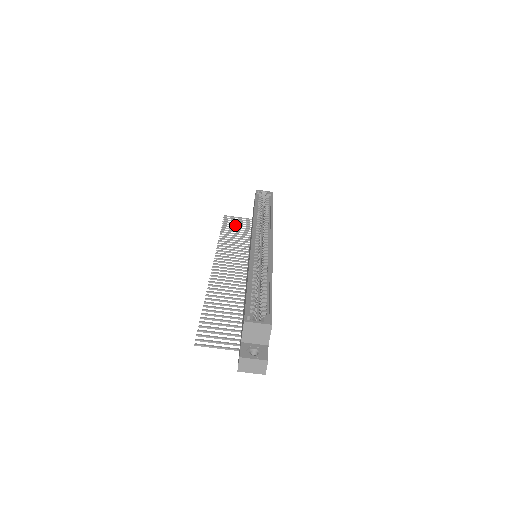
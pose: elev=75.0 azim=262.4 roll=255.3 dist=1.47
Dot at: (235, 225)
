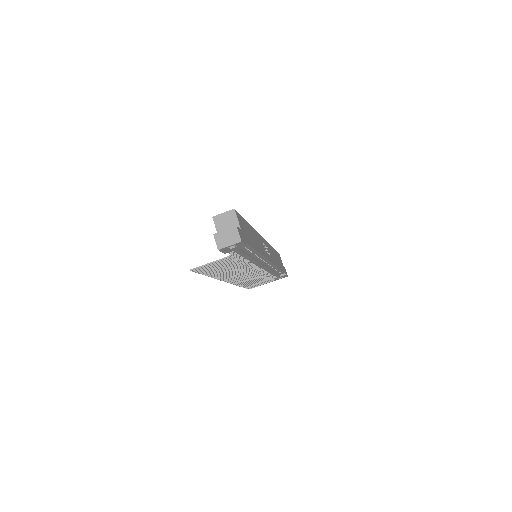
Dot at: (255, 284)
